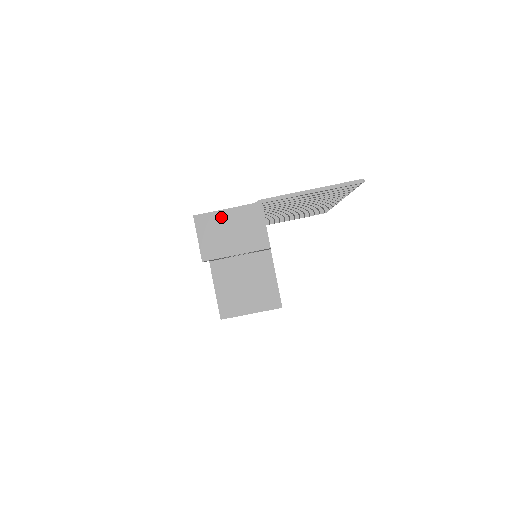
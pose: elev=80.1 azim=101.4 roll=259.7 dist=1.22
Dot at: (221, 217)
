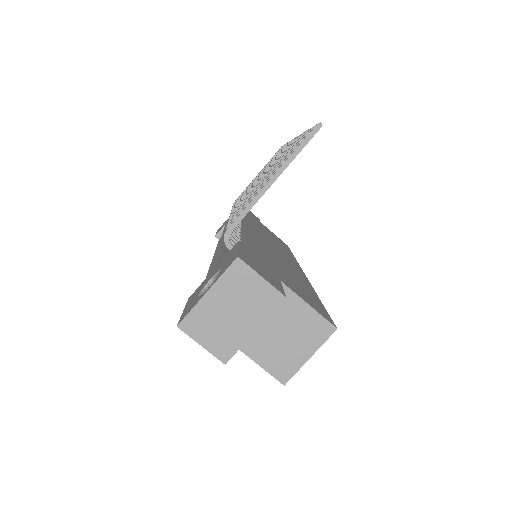
Dot at: (207, 306)
